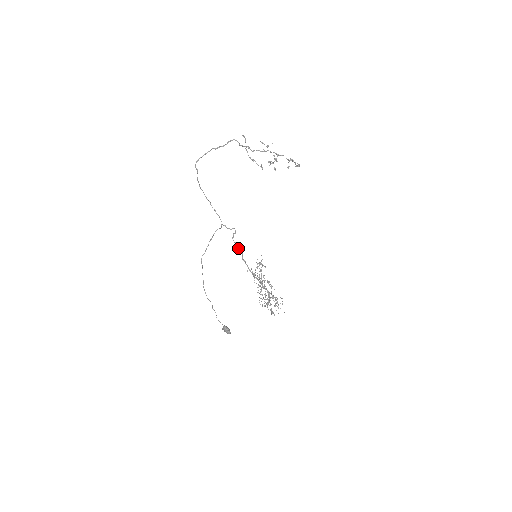
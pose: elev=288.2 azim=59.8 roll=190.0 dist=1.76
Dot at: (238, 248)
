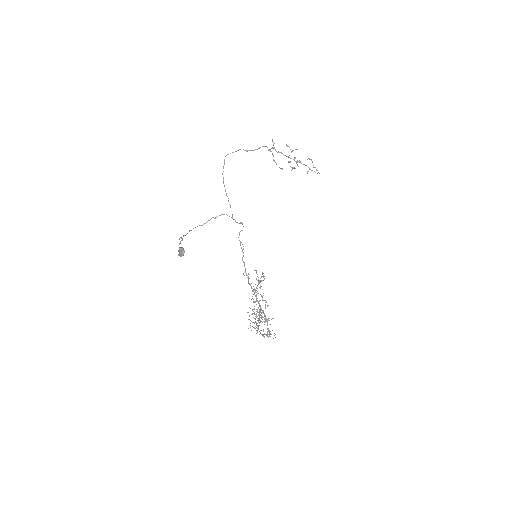
Dot at: occluded
